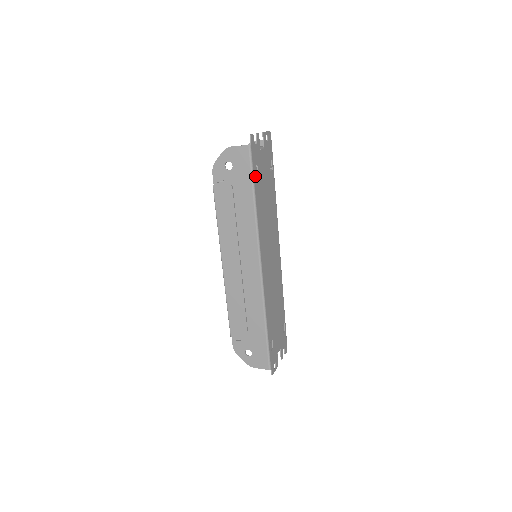
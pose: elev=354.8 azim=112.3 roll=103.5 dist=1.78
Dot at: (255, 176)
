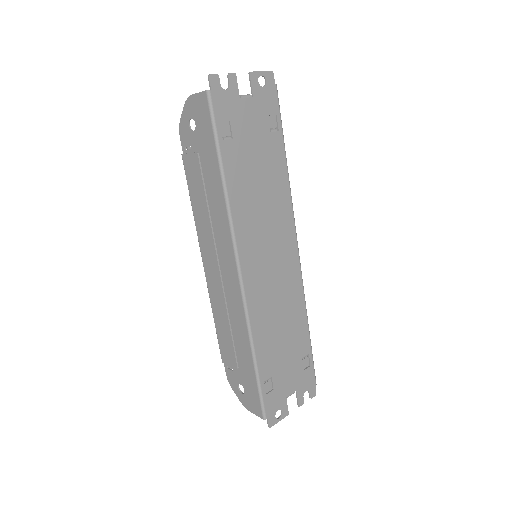
Dot at: (224, 138)
